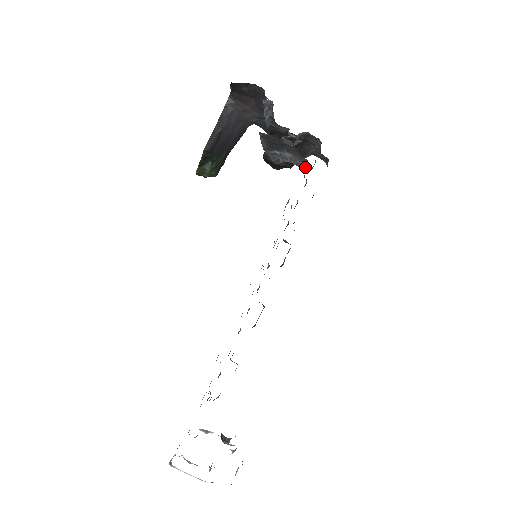
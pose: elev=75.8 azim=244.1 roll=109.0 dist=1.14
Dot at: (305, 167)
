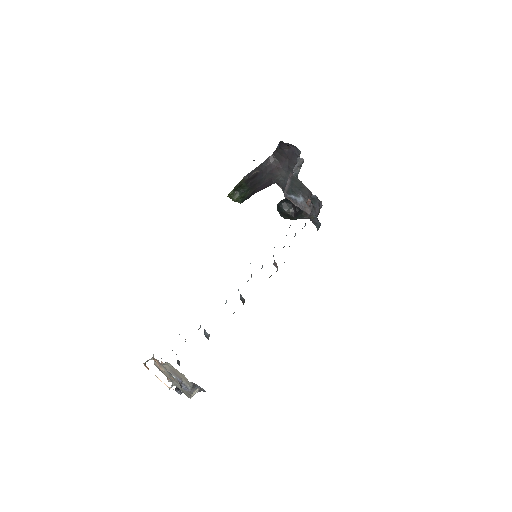
Dot at: (309, 213)
